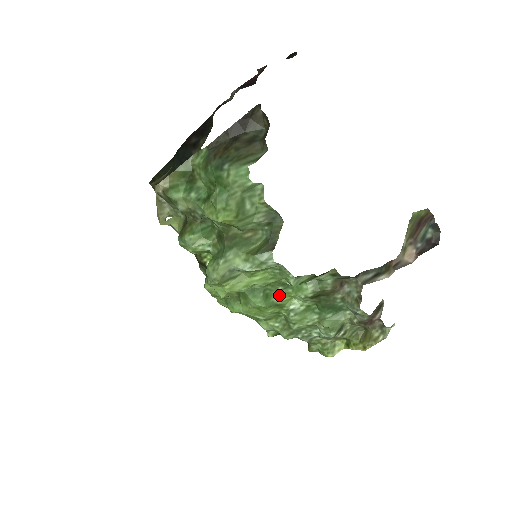
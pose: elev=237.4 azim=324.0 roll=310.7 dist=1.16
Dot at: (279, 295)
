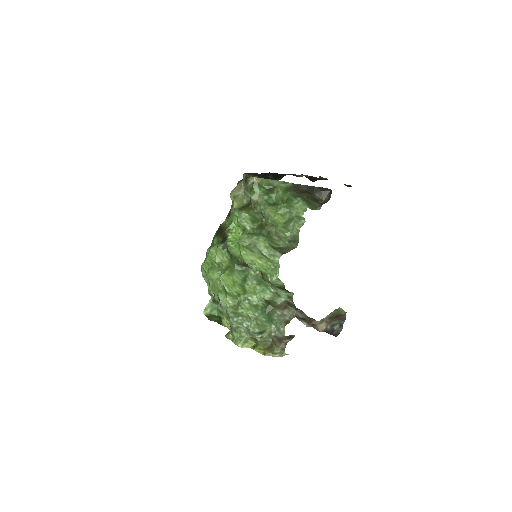
Dot at: (251, 285)
